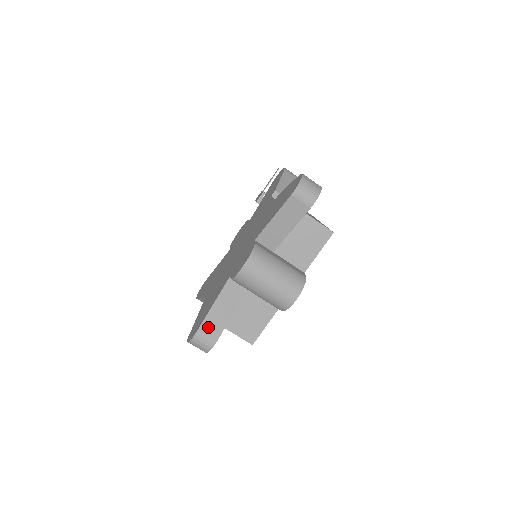
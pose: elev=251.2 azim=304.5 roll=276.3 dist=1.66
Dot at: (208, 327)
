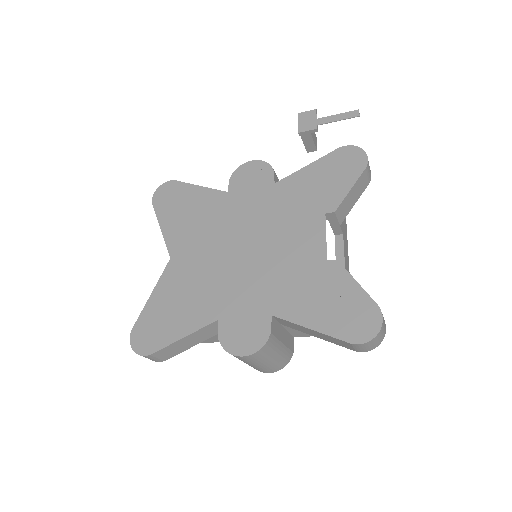
Dot at: (163, 353)
